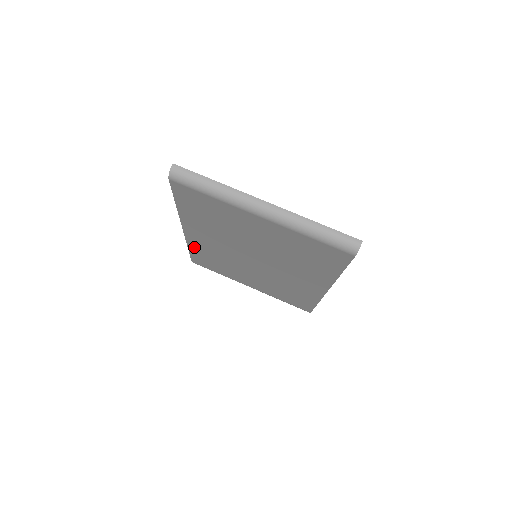
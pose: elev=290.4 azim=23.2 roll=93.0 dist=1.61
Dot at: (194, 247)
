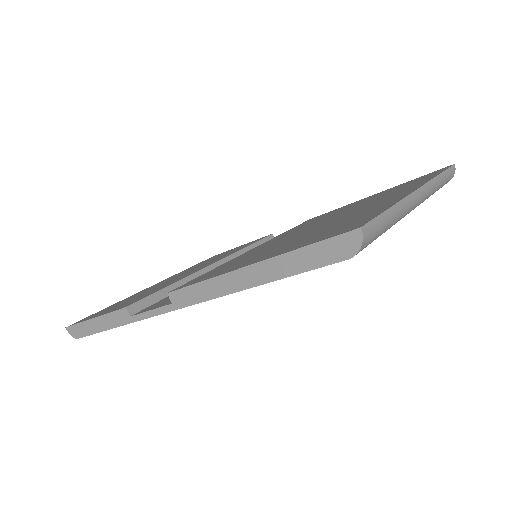
Dot at: occluded
